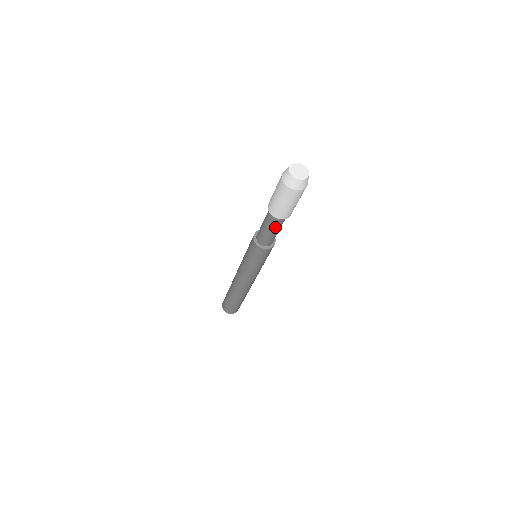
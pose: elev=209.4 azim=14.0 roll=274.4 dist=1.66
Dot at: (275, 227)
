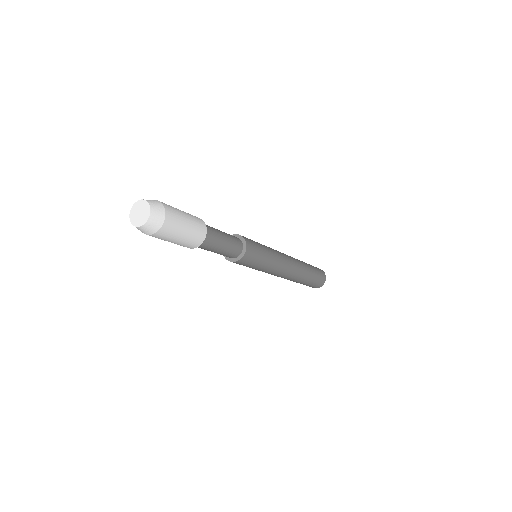
Dot at: (212, 248)
